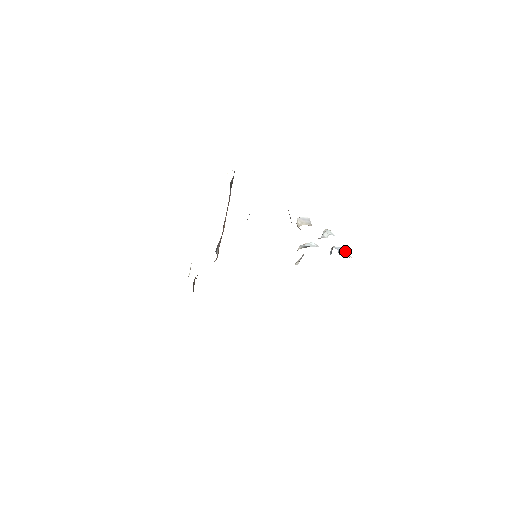
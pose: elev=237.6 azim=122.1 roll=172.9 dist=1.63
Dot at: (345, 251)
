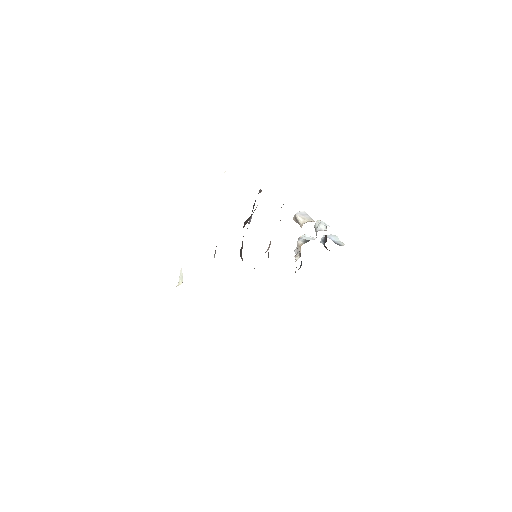
Dot at: (337, 239)
